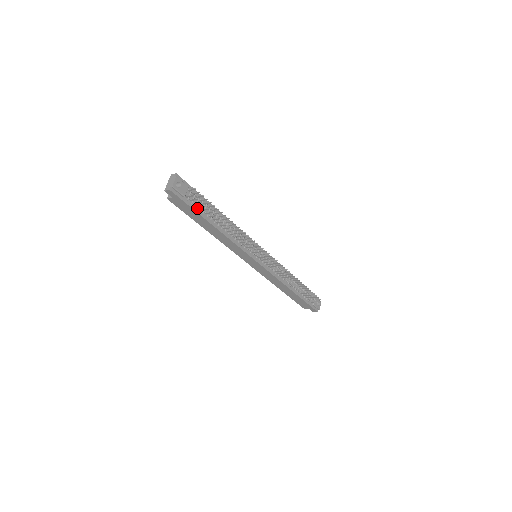
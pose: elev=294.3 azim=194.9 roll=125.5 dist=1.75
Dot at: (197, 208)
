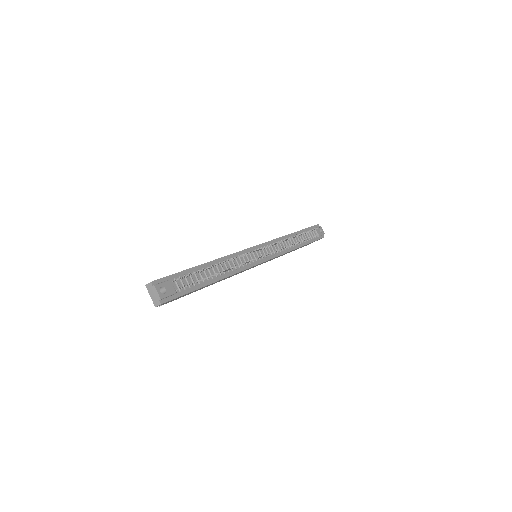
Dot at: (191, 287)
